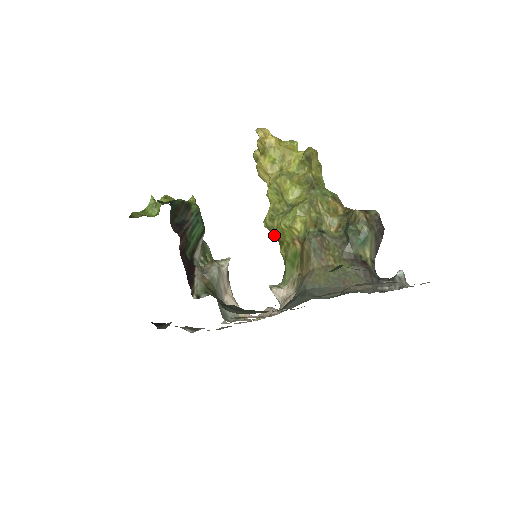
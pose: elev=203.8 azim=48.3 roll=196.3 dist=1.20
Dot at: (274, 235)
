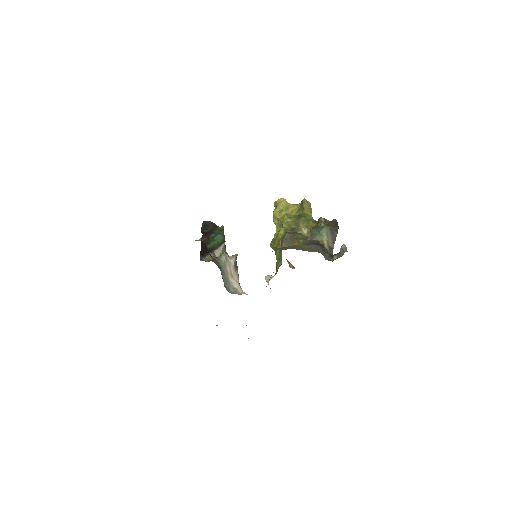
Dot at: occluded
